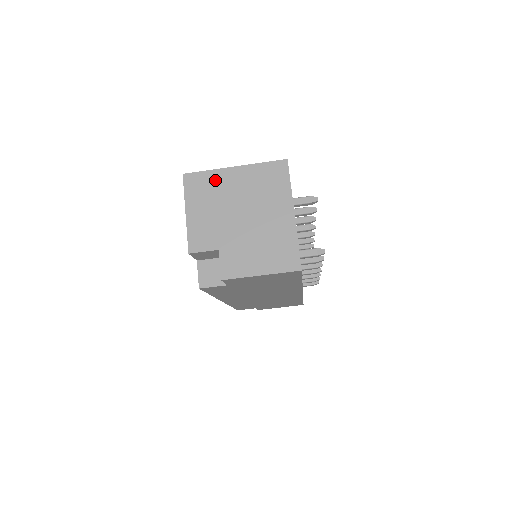
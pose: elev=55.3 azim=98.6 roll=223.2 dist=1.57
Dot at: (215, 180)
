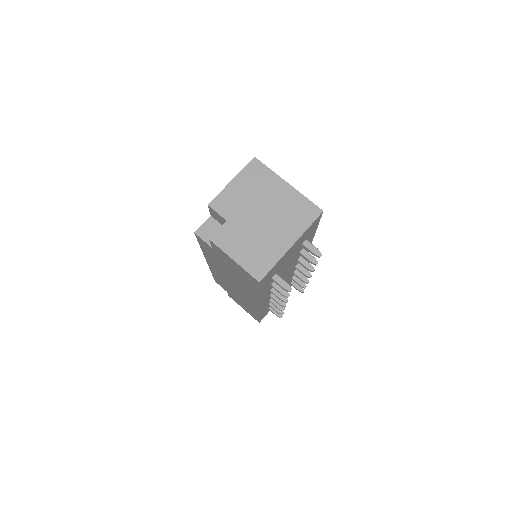
Dot at: (269, 179)
